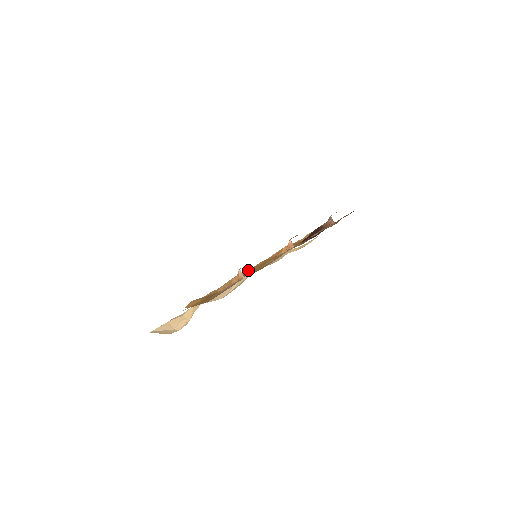
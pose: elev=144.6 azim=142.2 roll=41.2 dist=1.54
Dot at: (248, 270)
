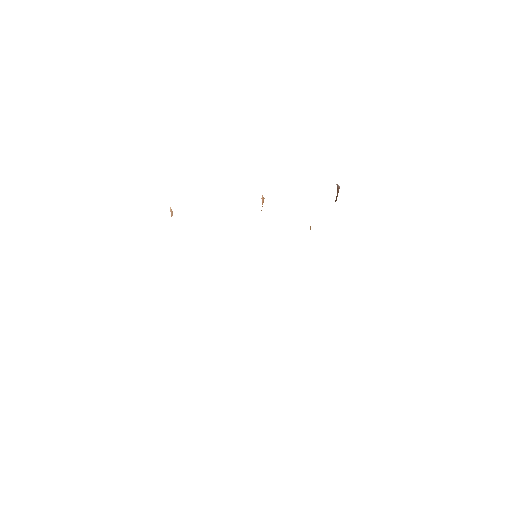
Dot at: occluded
